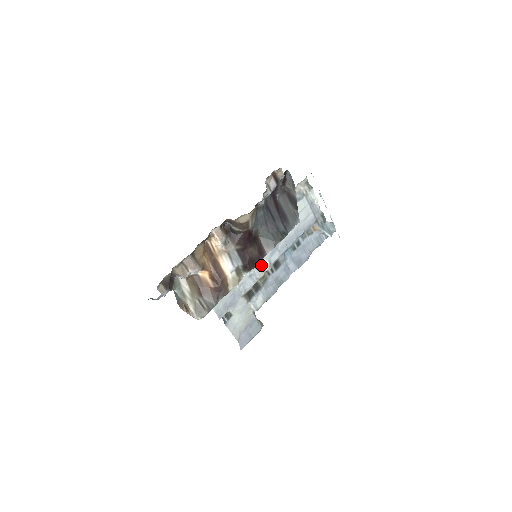
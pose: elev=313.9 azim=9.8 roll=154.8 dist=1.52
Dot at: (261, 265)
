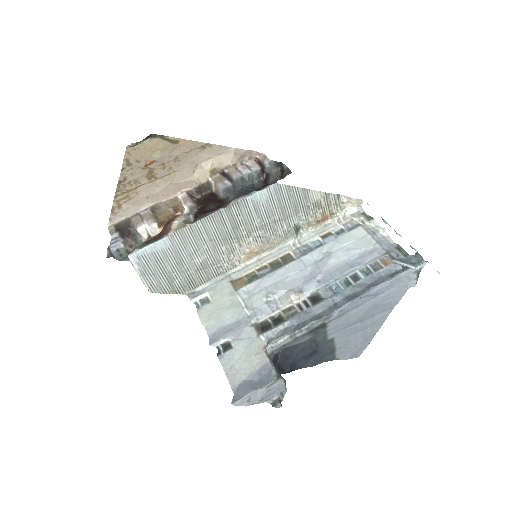
Dot at: (286, 292)
